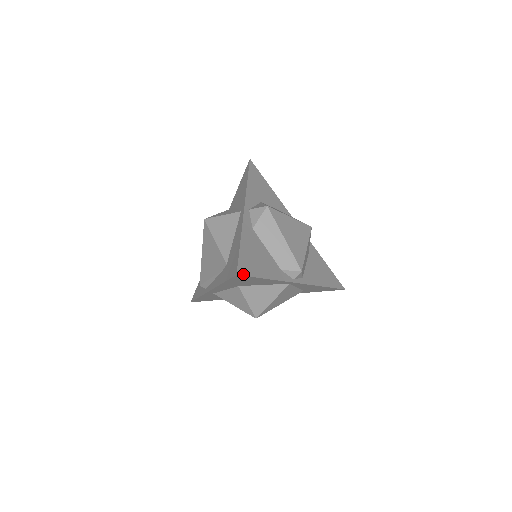
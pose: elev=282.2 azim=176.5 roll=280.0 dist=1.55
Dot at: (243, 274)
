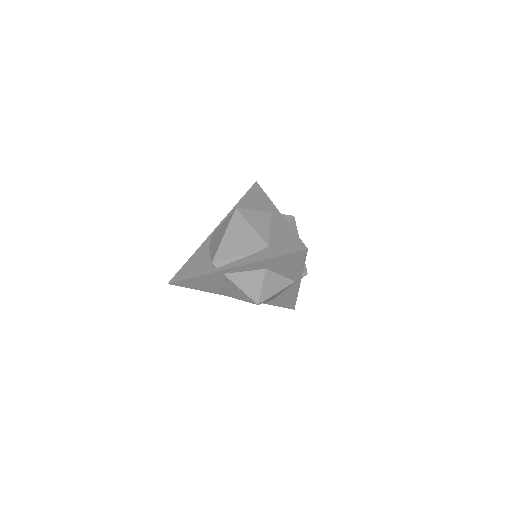
Dot at: (306, 252)
